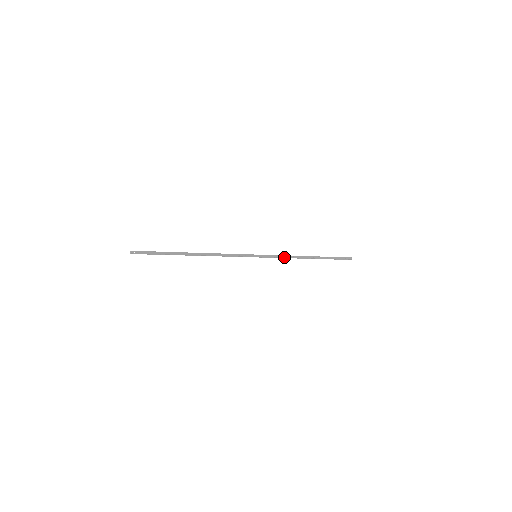
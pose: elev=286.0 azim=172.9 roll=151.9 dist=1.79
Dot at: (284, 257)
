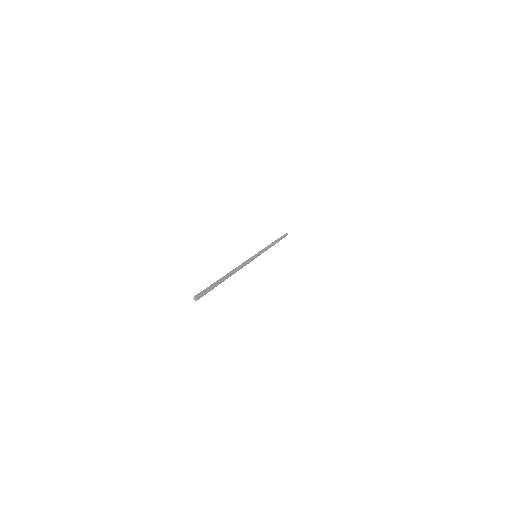
Dot at: (267, 248)
